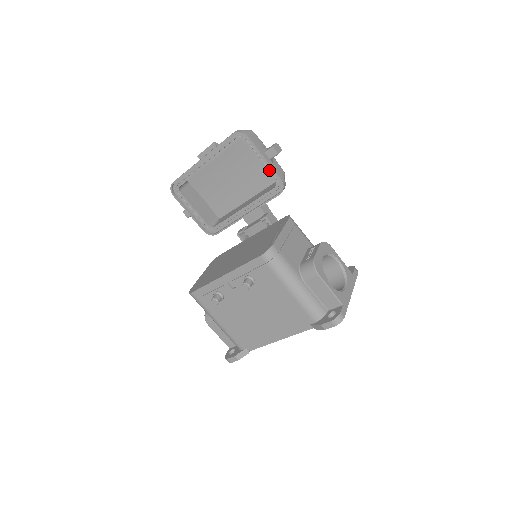
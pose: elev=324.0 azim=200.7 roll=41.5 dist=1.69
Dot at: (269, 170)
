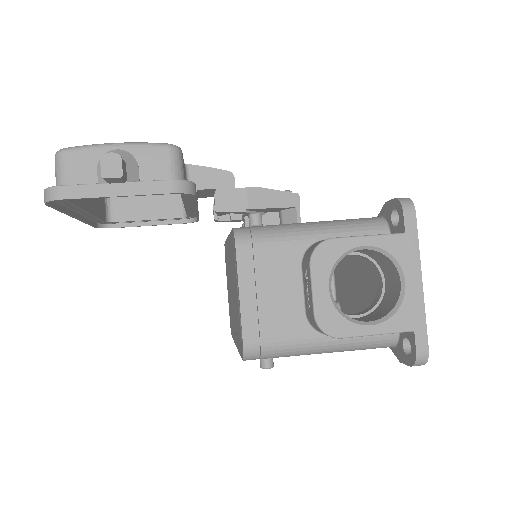
Dot at: occluded
